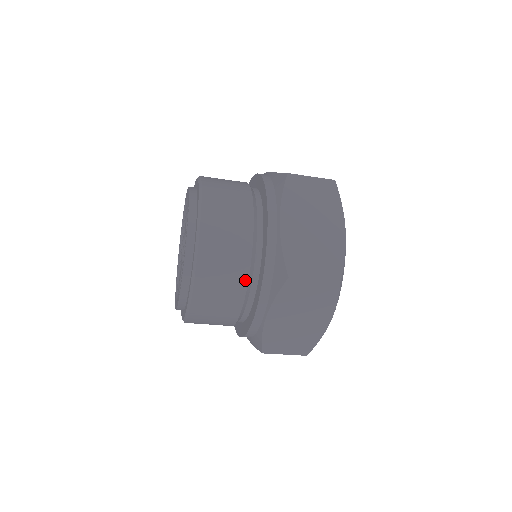
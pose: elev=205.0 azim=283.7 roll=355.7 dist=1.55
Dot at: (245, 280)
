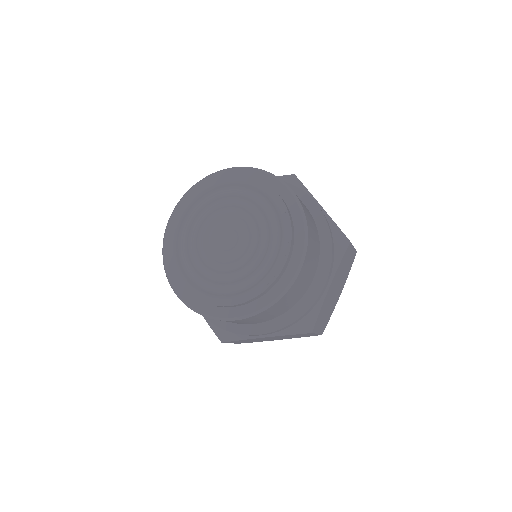
Dot at: (319, 250)
